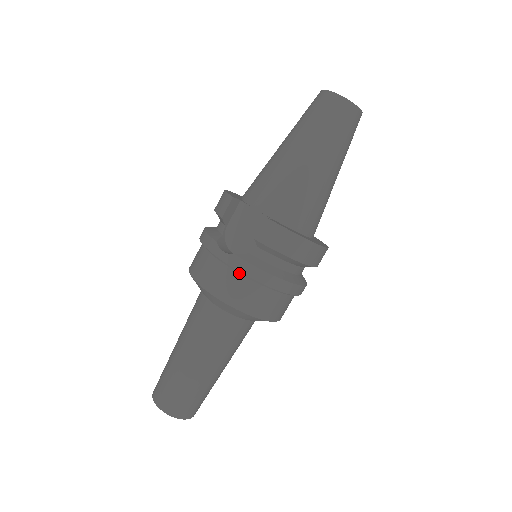
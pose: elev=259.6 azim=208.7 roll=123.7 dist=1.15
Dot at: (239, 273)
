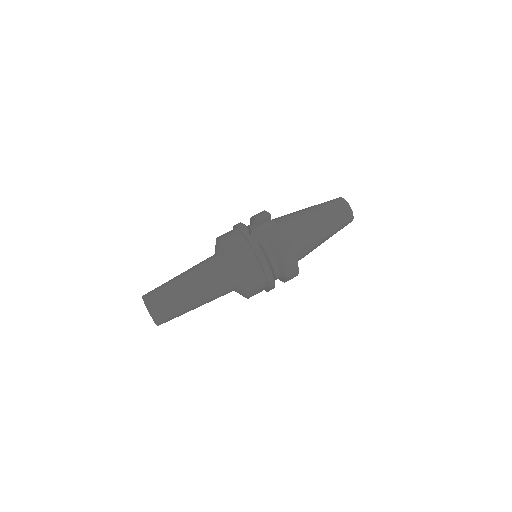
Dot at: (252, 252)
